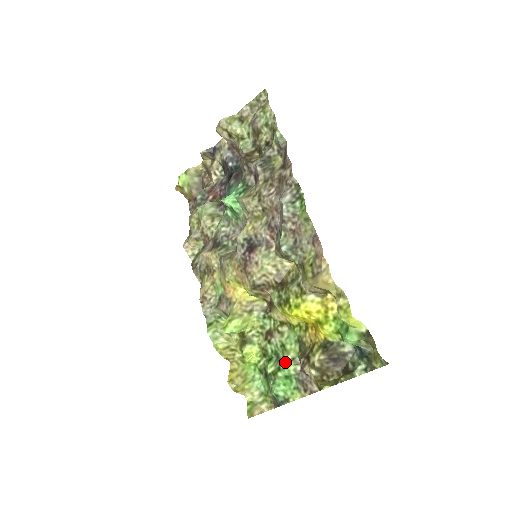
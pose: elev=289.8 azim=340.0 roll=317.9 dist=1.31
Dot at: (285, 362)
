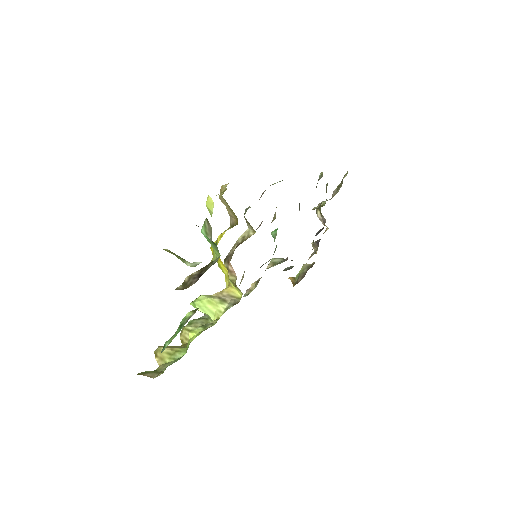
Dot at: occluded
